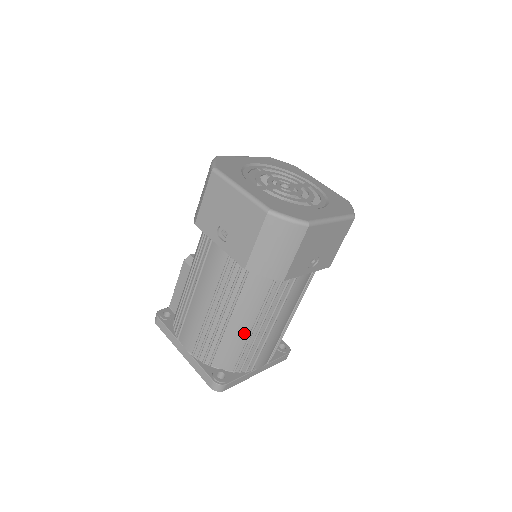
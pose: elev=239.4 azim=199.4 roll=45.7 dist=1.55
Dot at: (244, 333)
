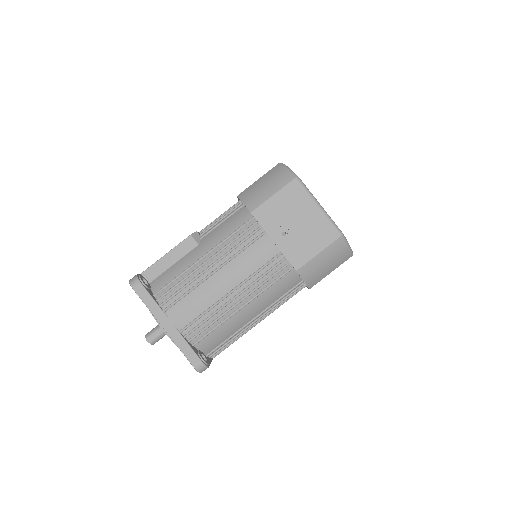
Dot at: (243, 322)
